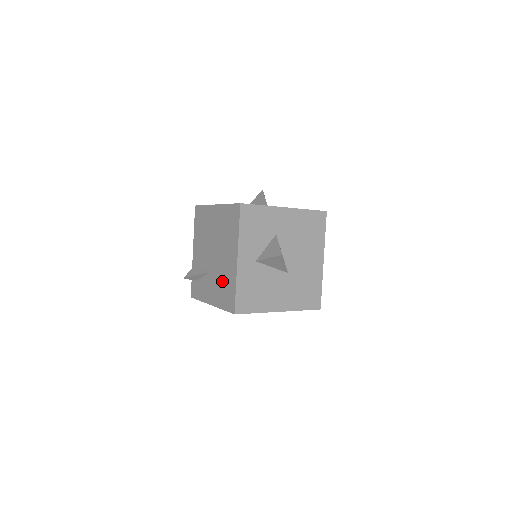
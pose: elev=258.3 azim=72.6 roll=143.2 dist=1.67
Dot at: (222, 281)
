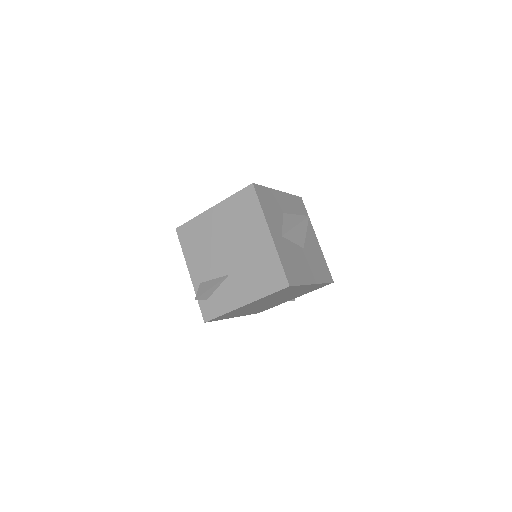
Dot at: (255, 269)
